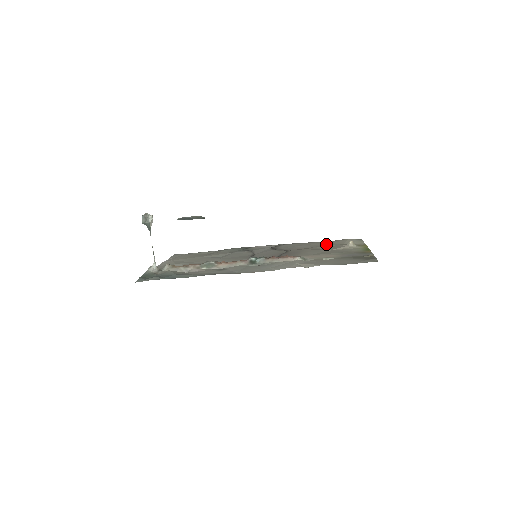
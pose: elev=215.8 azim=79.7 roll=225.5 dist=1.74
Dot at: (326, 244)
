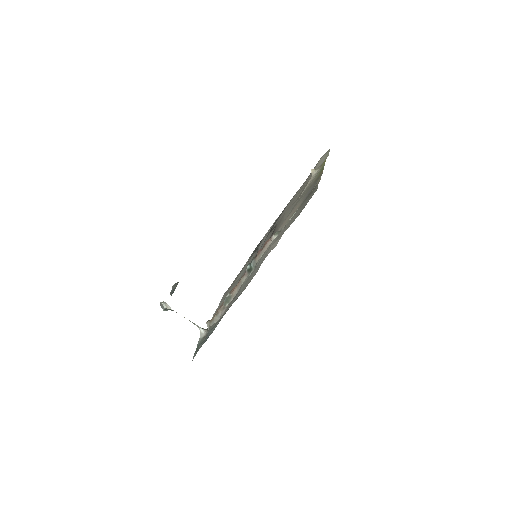
Dot at: (302, 187)
